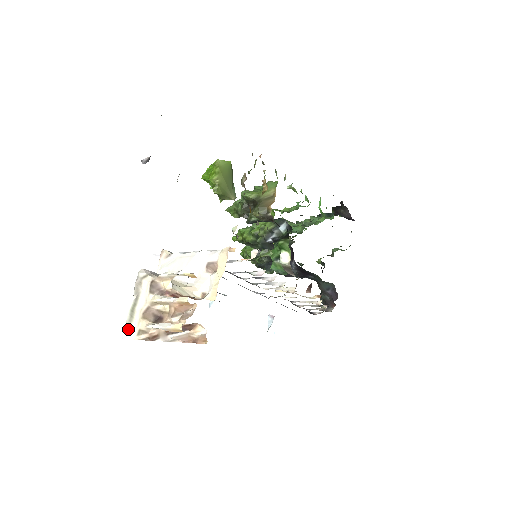
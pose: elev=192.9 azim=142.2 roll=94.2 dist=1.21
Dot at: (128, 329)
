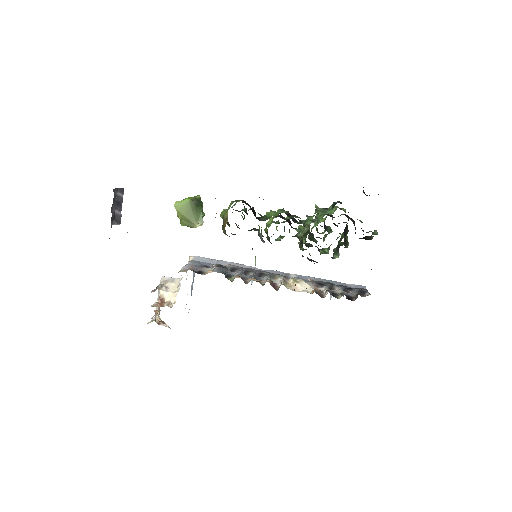
Dot at: occluded
